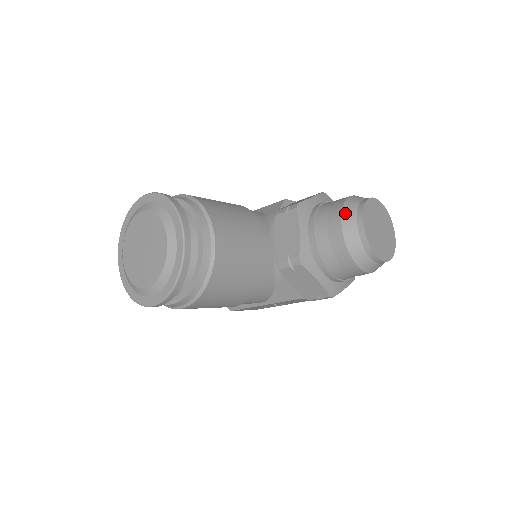
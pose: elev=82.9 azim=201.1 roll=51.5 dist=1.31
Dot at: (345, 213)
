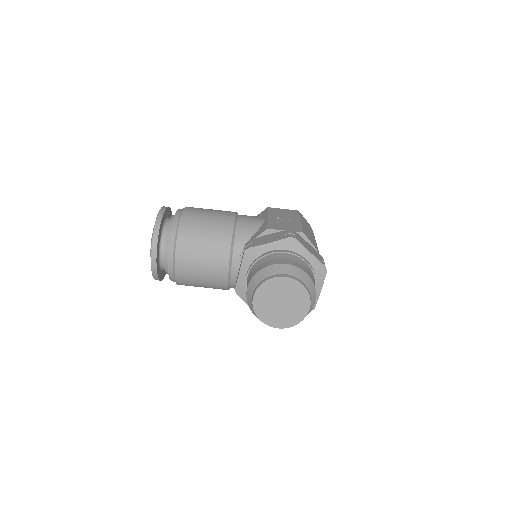
Dot at: (252, 281)
